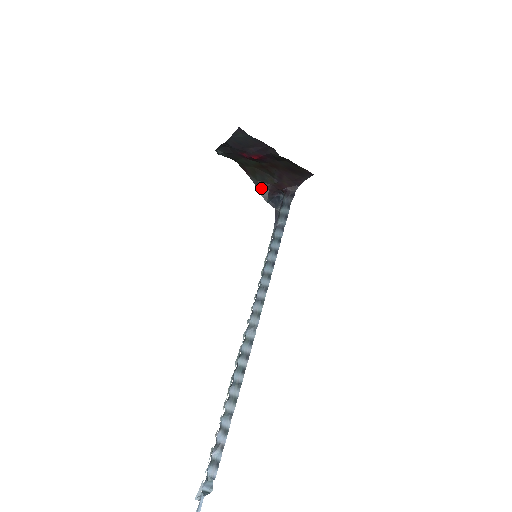
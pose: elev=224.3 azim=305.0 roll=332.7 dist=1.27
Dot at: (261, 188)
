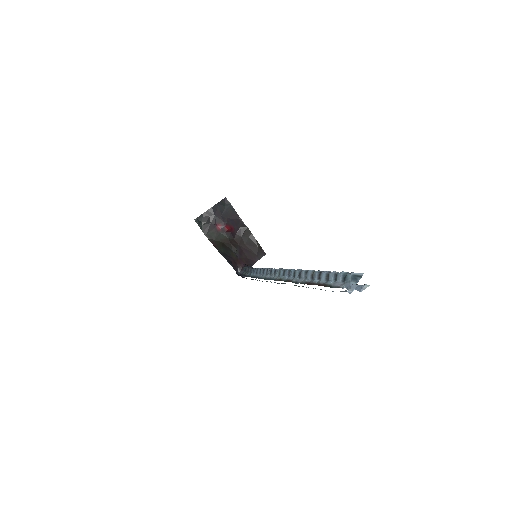
Dot at: (226, 258)
